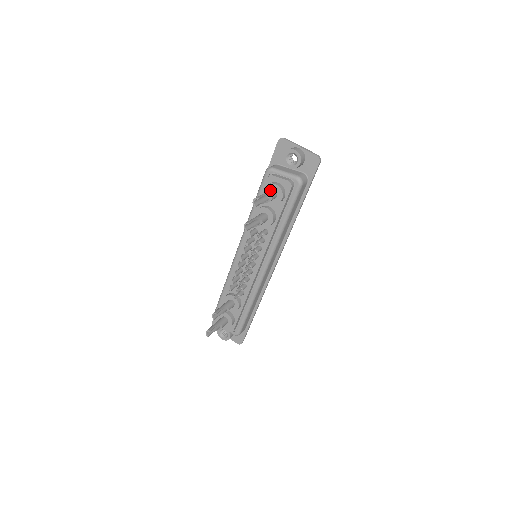
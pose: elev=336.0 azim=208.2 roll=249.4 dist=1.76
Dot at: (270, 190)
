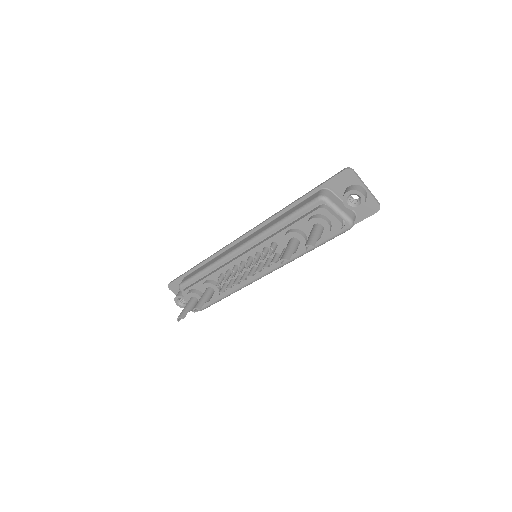
Dot at: (319, 227)
